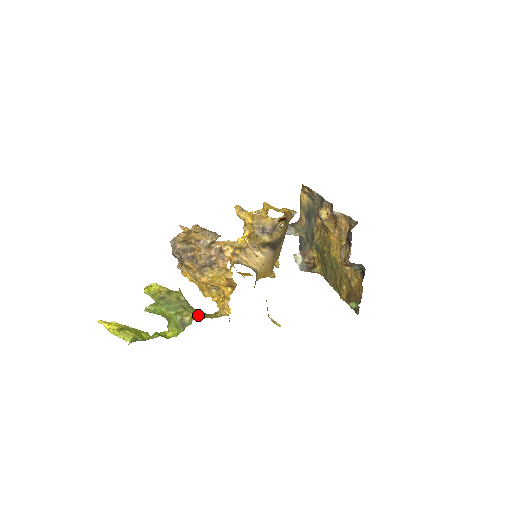
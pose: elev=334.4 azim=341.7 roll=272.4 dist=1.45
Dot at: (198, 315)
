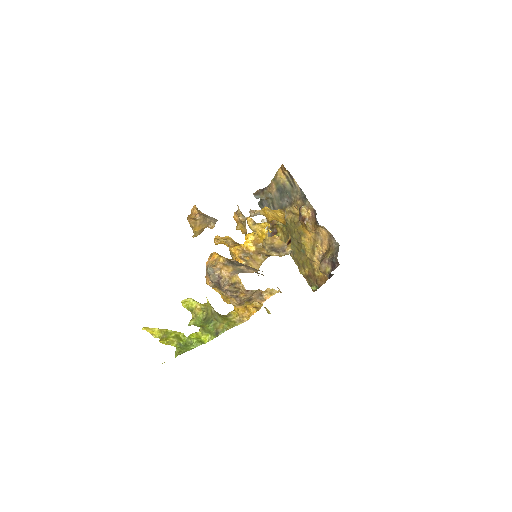
Dot at: (228, 325)
